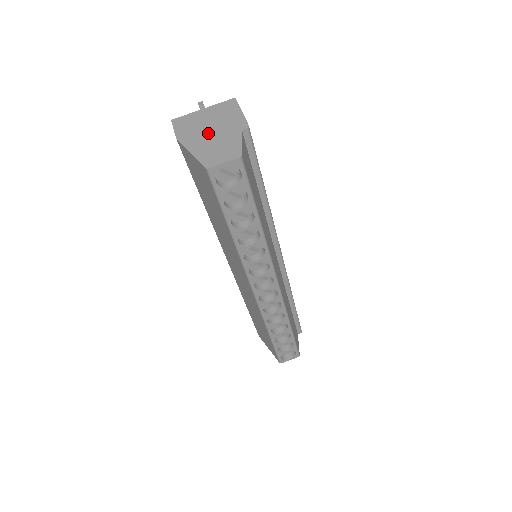
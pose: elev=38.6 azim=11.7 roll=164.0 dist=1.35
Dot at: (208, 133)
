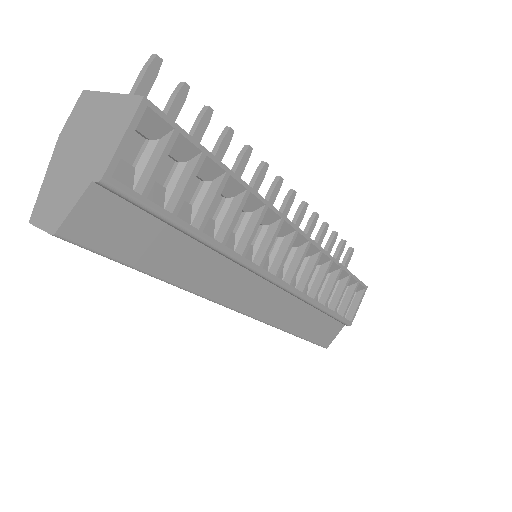
Dot at: (75, 154)
